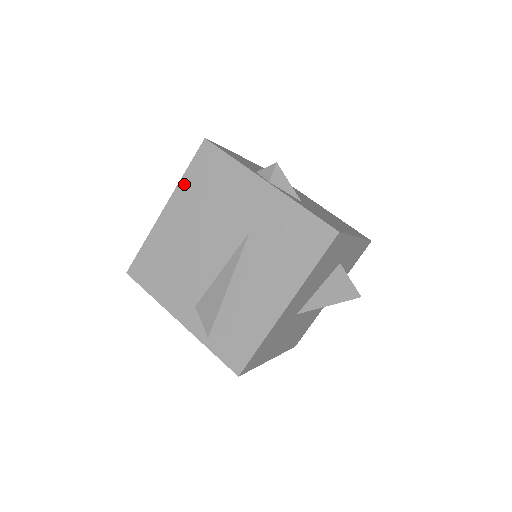
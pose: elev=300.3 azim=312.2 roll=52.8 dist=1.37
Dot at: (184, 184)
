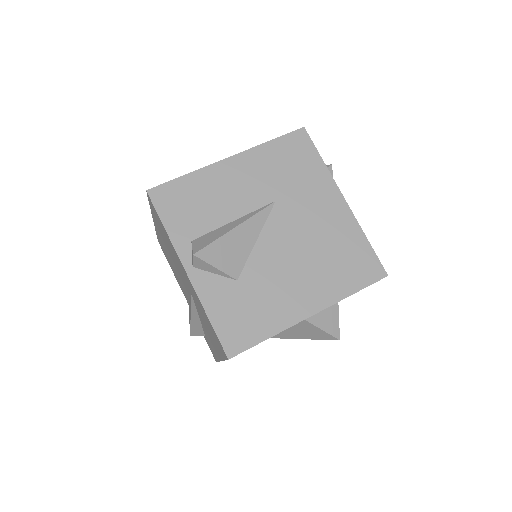
Dot at: (153, 215)
